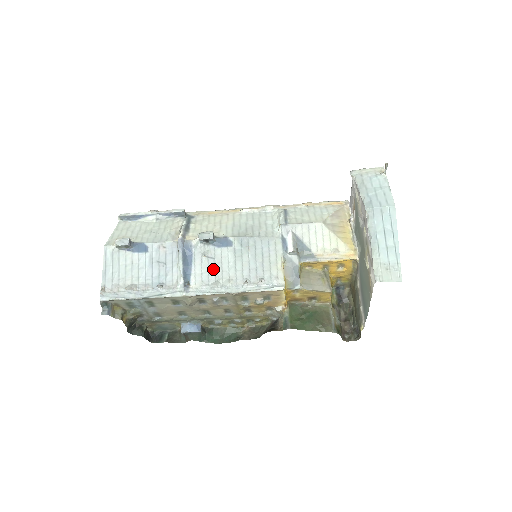
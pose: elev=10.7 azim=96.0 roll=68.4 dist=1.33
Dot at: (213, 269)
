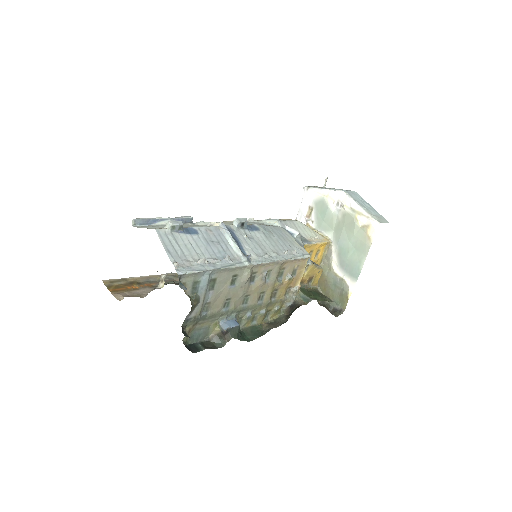
Dot at: (257, 245)
